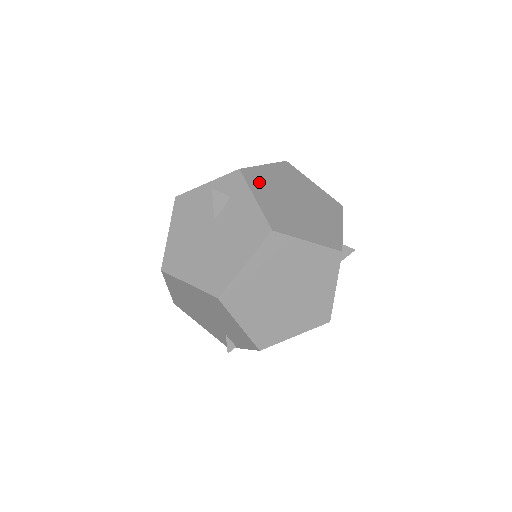
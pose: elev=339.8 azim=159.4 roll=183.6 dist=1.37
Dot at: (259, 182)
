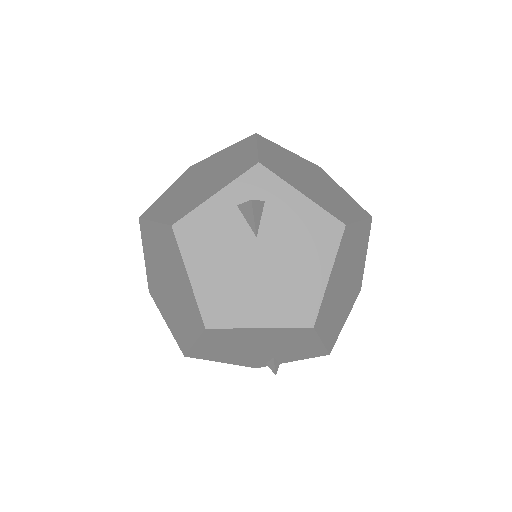
Dot at: (281, 171)
